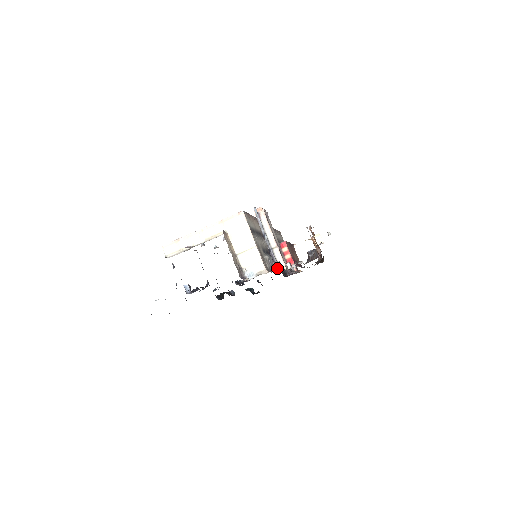
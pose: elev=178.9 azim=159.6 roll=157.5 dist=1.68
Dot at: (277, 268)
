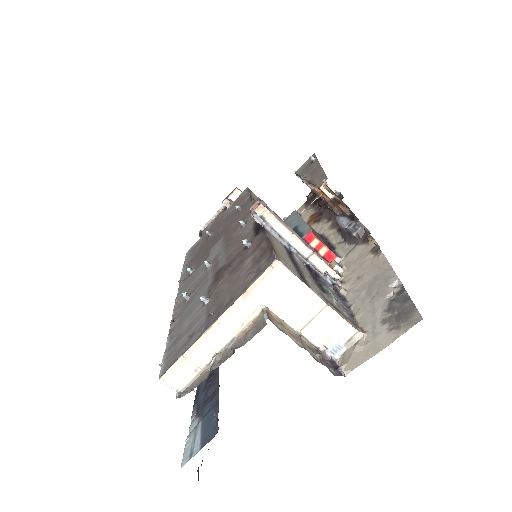
Dot at: (330, 286)
